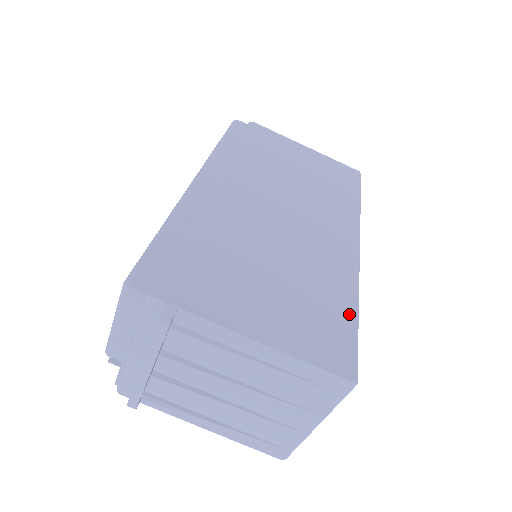
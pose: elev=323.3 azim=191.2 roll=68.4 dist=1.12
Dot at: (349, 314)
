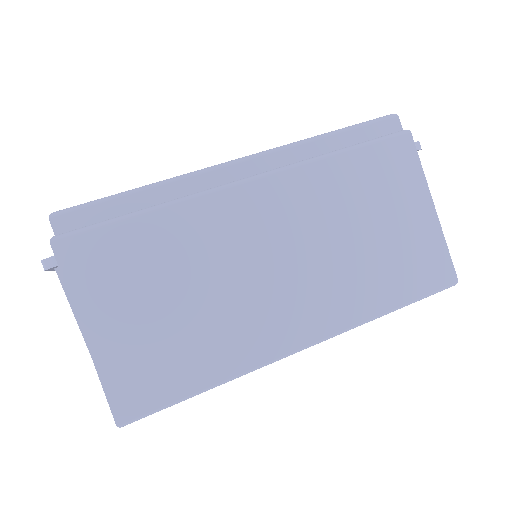
Dot at: (193, 385)
